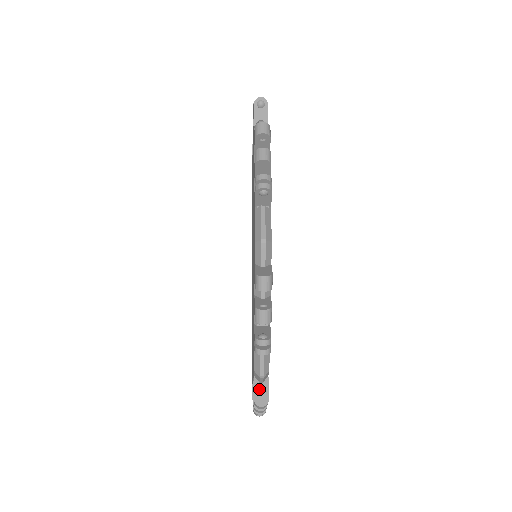
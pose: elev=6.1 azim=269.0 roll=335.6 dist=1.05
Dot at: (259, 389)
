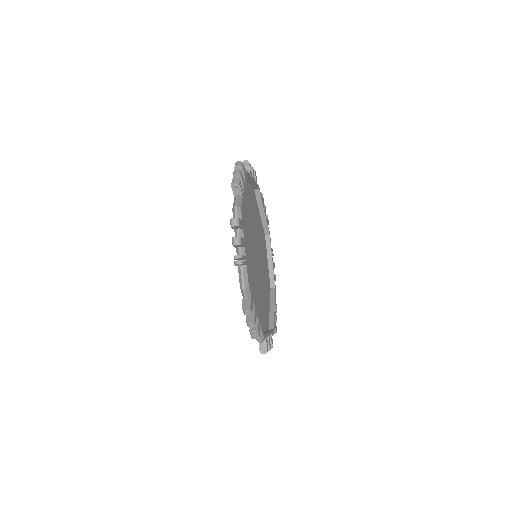
Dot at: (262, 345)
